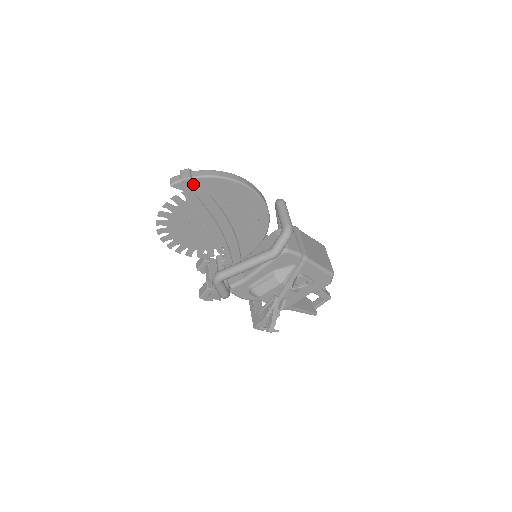
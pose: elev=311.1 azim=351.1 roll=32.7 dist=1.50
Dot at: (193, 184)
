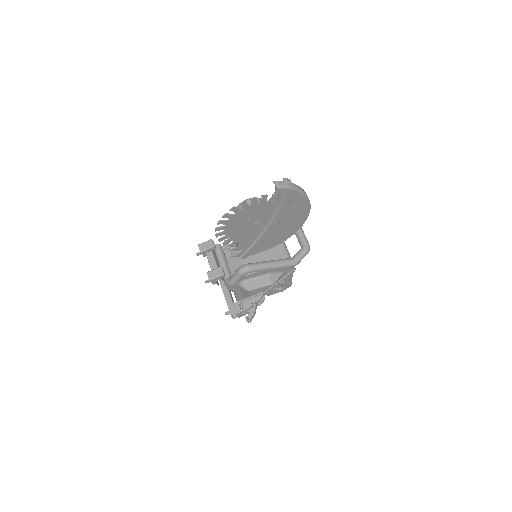
Dot at: (291, 193)
